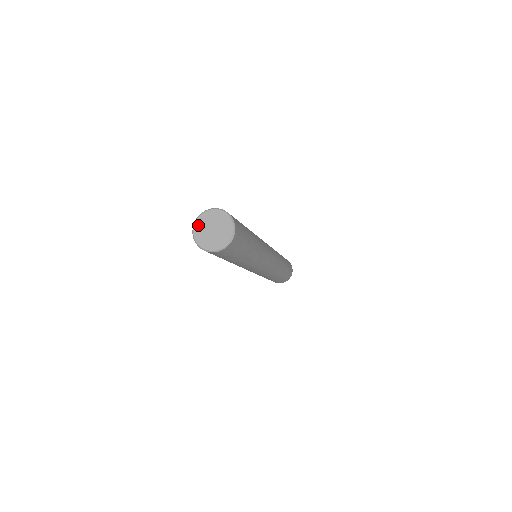
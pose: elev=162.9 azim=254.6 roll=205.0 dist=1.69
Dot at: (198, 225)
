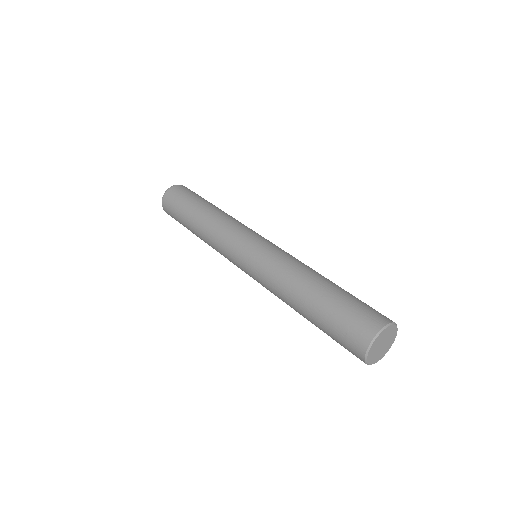
Dot at: (371, 351)
